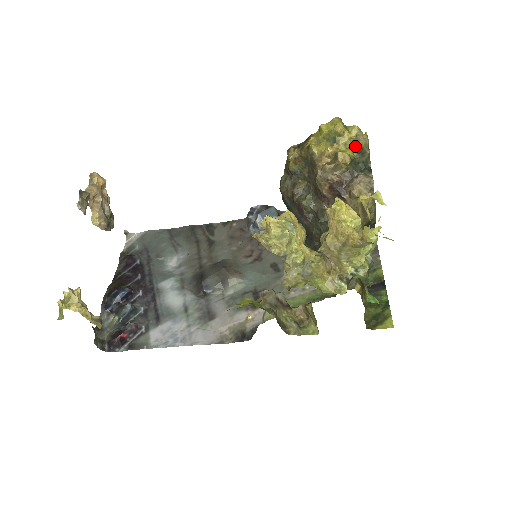
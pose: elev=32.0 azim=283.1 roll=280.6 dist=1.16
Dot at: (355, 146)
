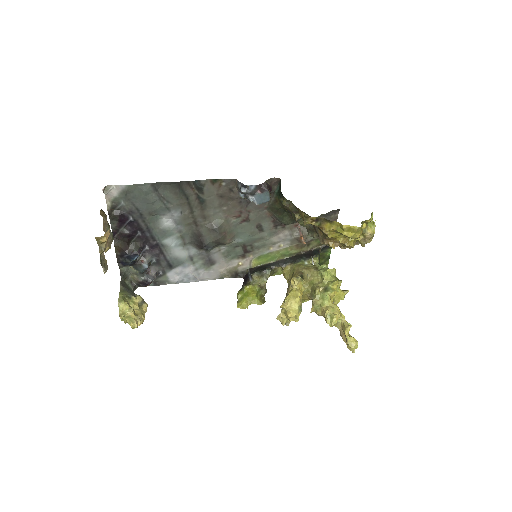
Dot at: (361, 245)
